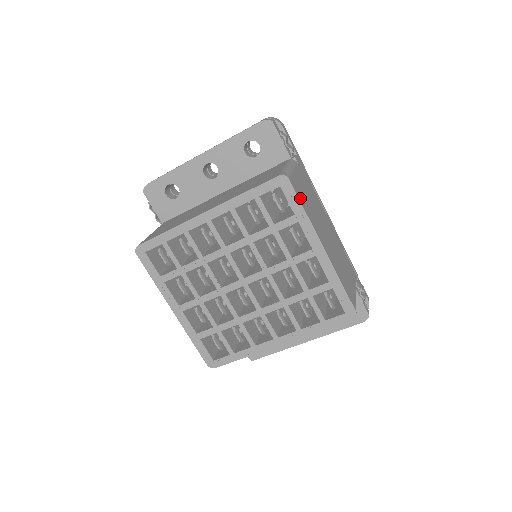
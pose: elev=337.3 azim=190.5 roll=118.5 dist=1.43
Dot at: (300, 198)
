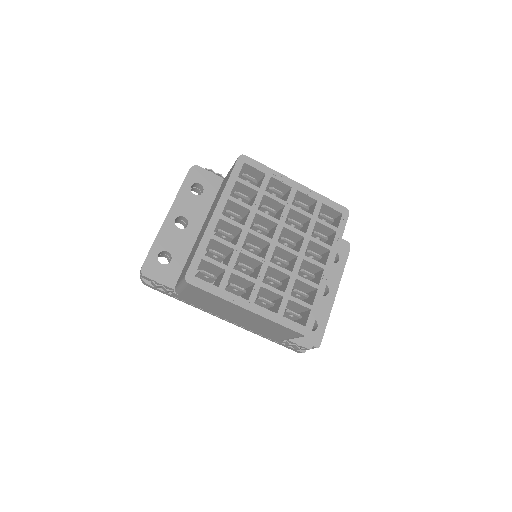
Dot at: occluded
